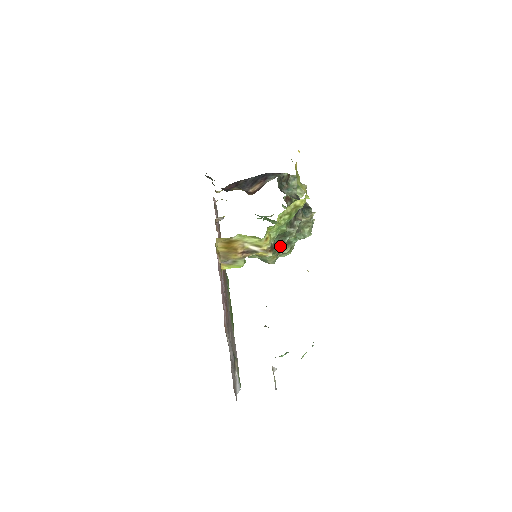
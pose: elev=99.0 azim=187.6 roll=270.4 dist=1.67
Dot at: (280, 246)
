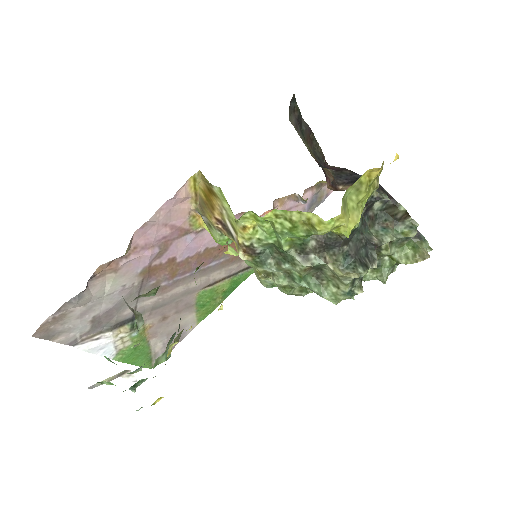
Dot at: (270, 264)
